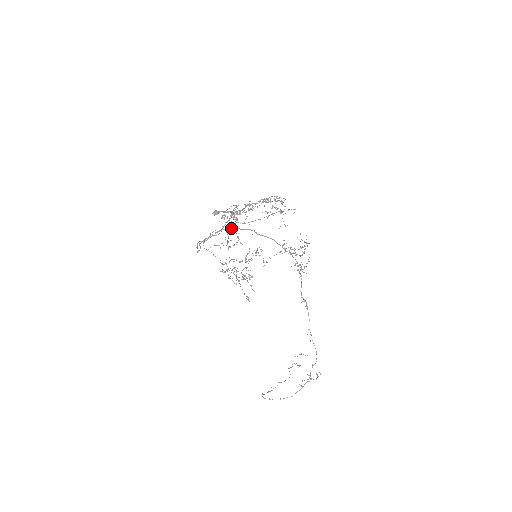
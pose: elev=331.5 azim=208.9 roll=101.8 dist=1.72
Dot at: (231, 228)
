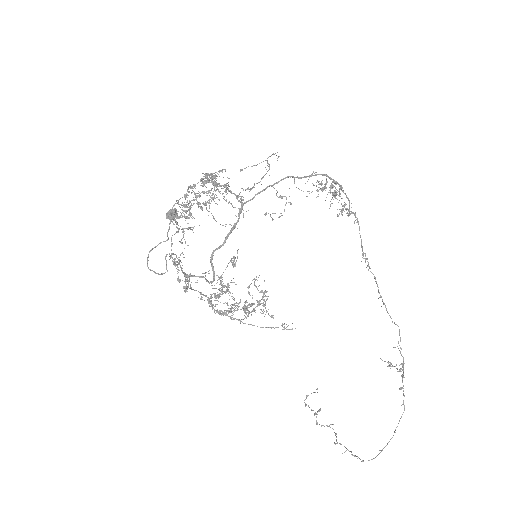
Dot at: occluded
